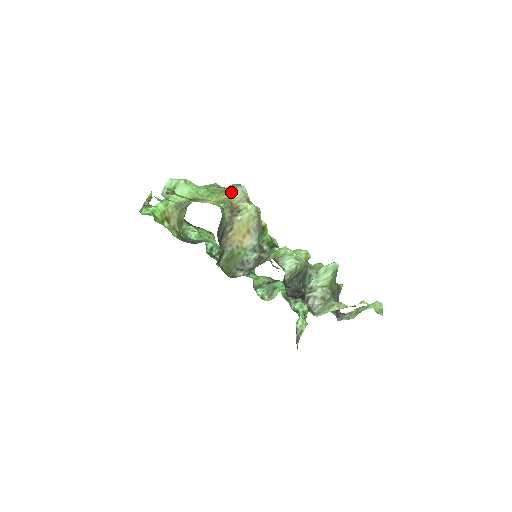
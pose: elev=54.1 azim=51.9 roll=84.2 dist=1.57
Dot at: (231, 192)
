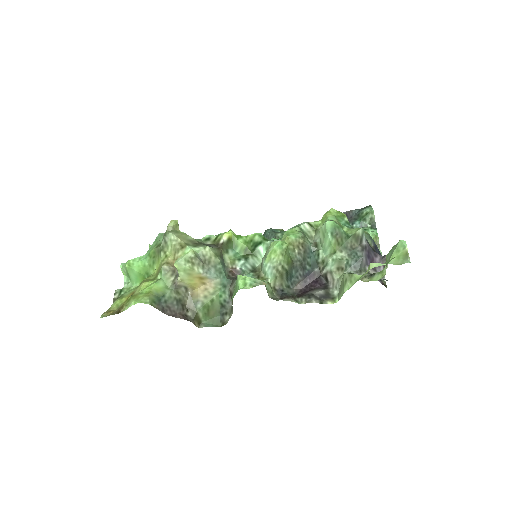
Dot at: (164, 248)
